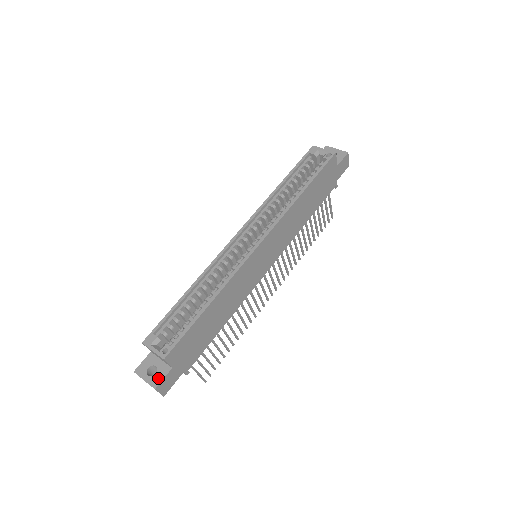
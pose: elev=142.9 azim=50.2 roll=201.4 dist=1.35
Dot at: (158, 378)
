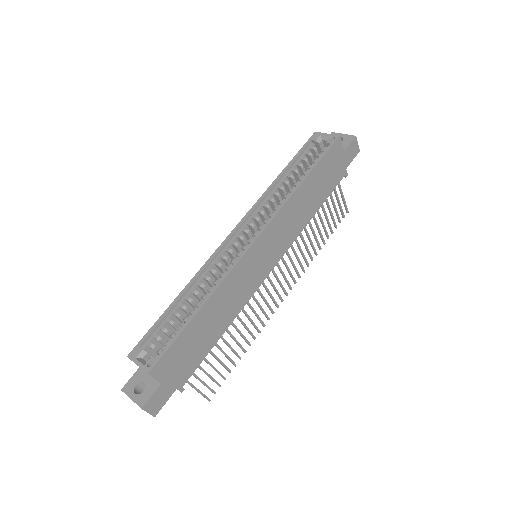
Dot at: (145, 396)
